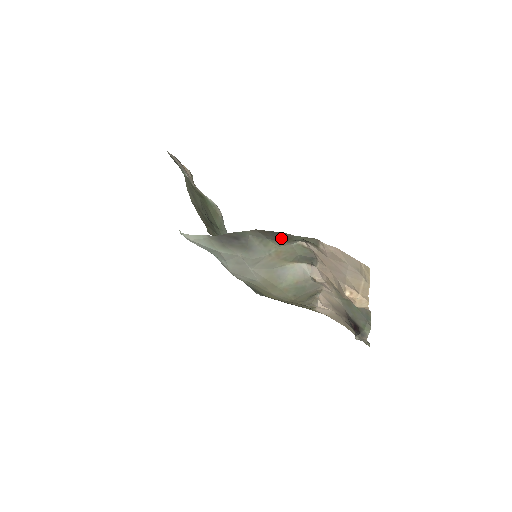
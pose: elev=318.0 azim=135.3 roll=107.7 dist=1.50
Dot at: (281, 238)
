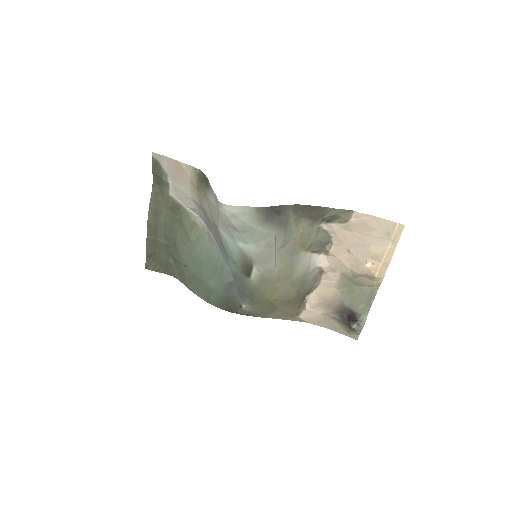
Dot at: (314, 215)
